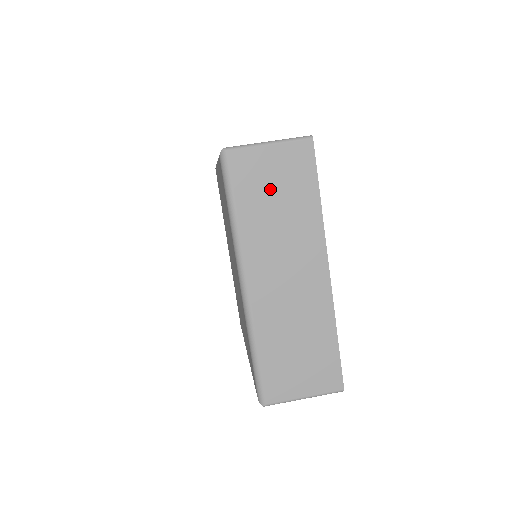
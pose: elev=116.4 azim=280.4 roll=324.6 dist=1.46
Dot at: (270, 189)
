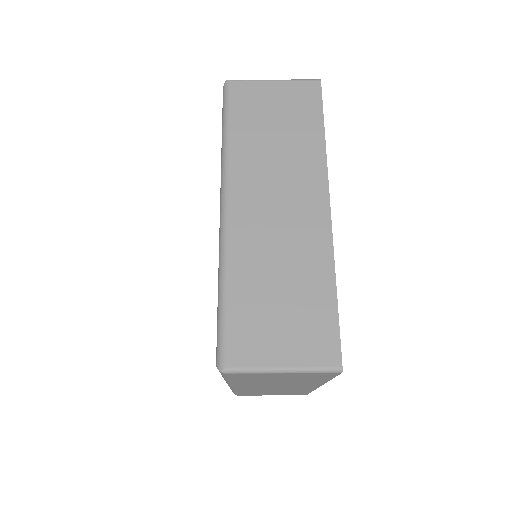
Dot at: (270, 117)
